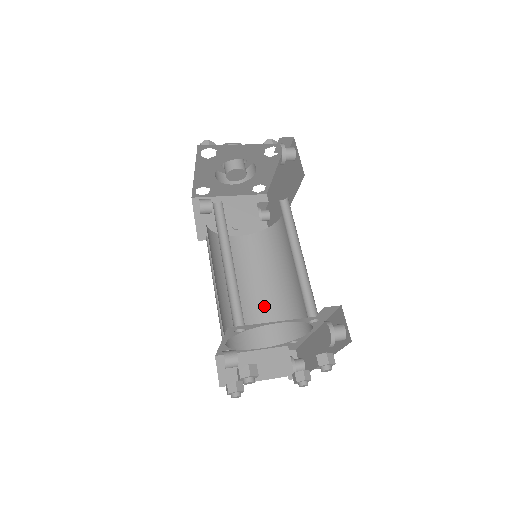
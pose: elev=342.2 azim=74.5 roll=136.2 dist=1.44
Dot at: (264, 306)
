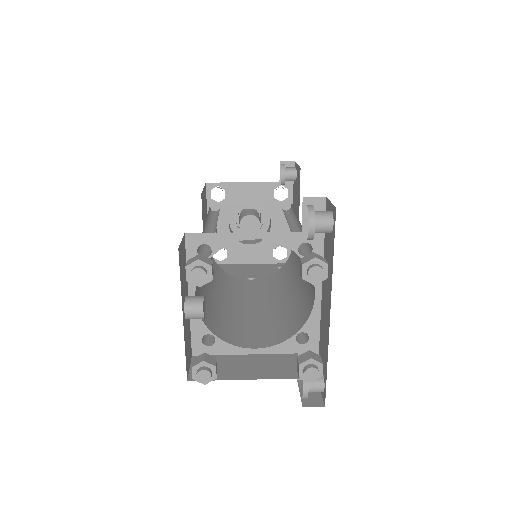
Dot at: (269, 318)
